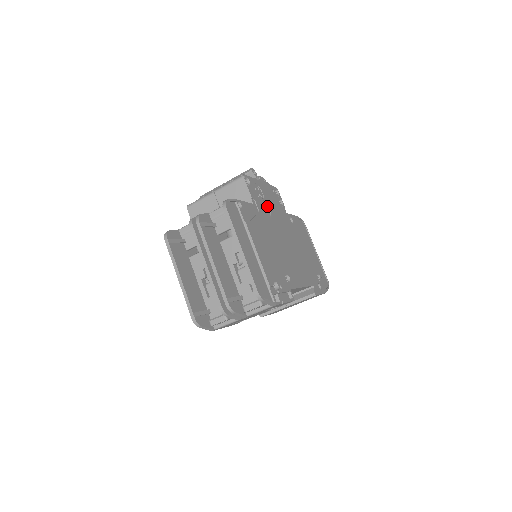
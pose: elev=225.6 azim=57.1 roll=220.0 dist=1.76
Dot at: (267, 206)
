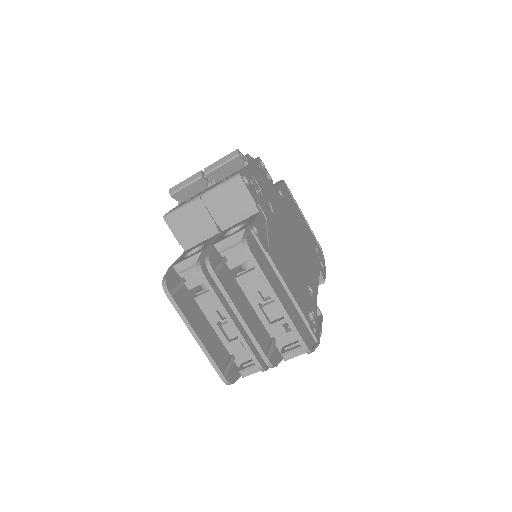
Dot at: (266, 199)
